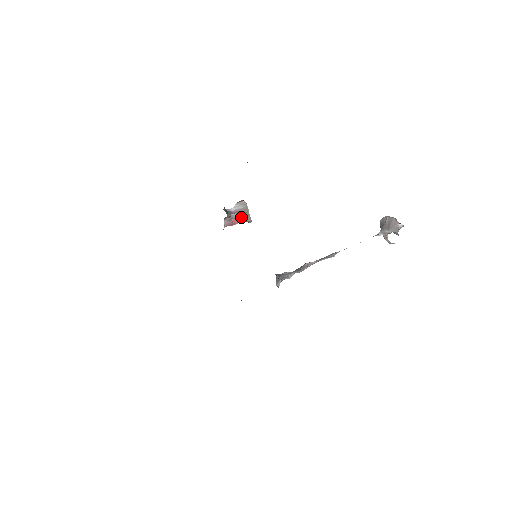
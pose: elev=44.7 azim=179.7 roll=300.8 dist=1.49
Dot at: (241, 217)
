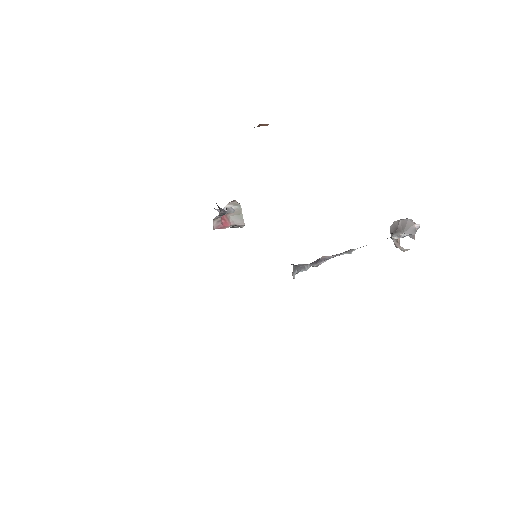
Dot at: (232, 220)
